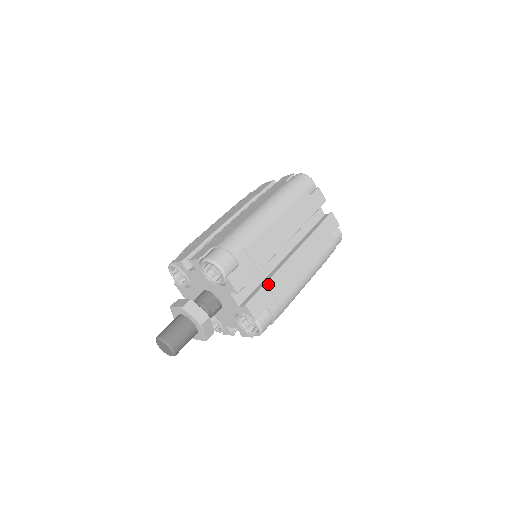
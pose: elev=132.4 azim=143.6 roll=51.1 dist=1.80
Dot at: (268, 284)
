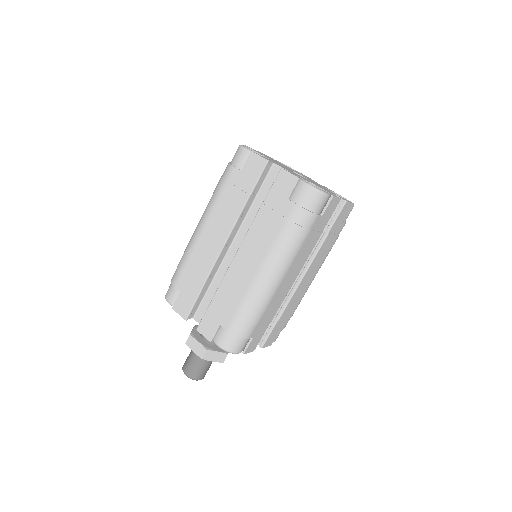
Dot at: (279, 320)
